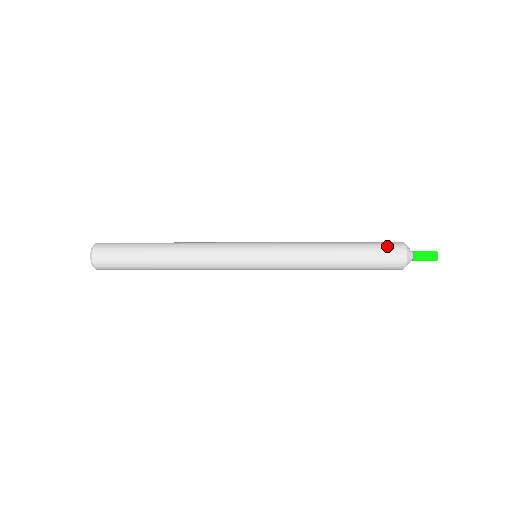
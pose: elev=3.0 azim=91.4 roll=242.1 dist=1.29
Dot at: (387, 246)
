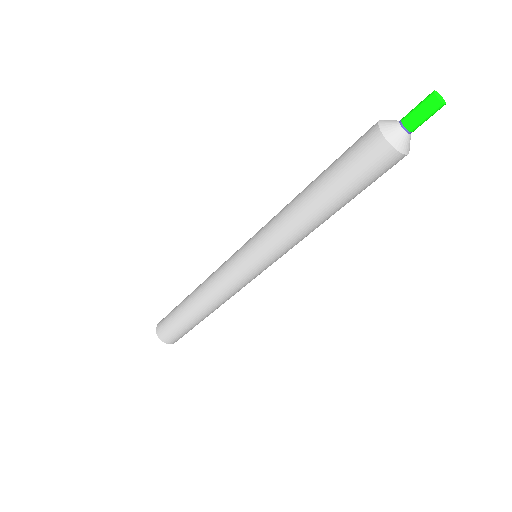
Dot at: (356, 141)
